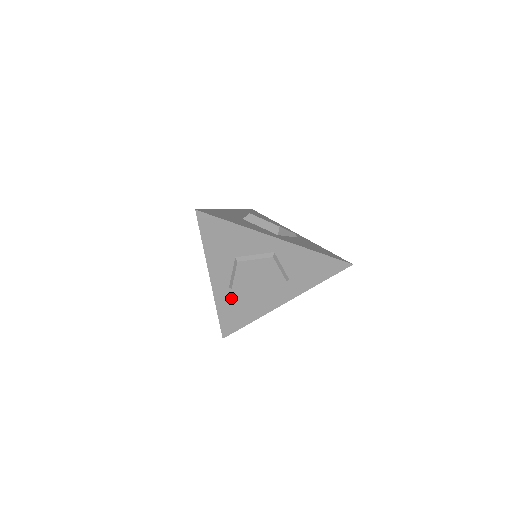
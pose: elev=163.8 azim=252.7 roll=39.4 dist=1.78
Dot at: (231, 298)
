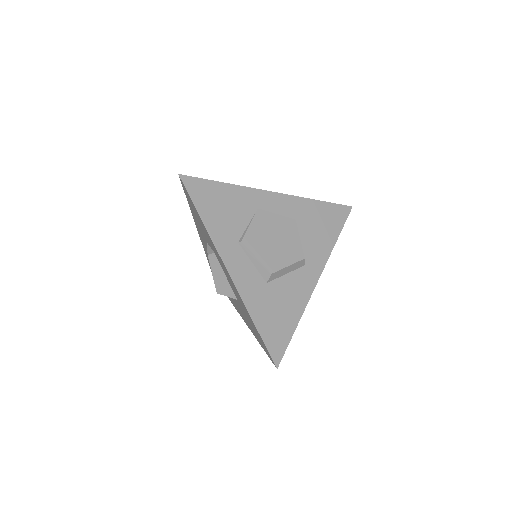
Dot at: occluded
